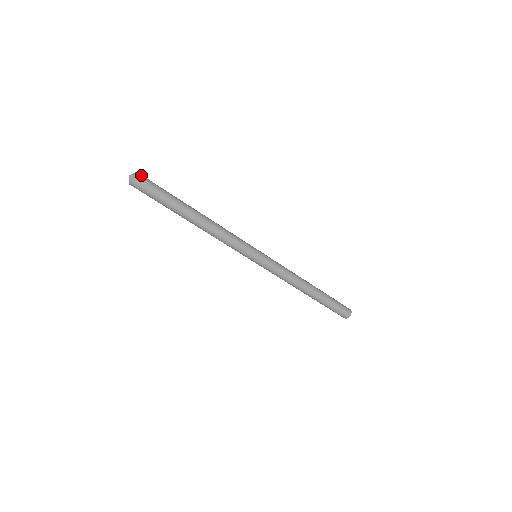
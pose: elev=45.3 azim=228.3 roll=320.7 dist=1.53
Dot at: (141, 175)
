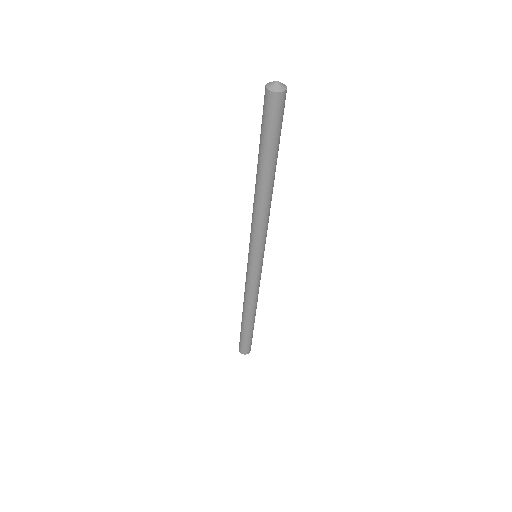
Dot at: occluded
